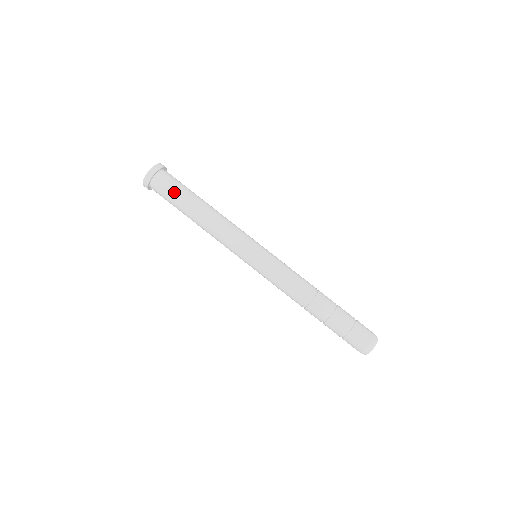
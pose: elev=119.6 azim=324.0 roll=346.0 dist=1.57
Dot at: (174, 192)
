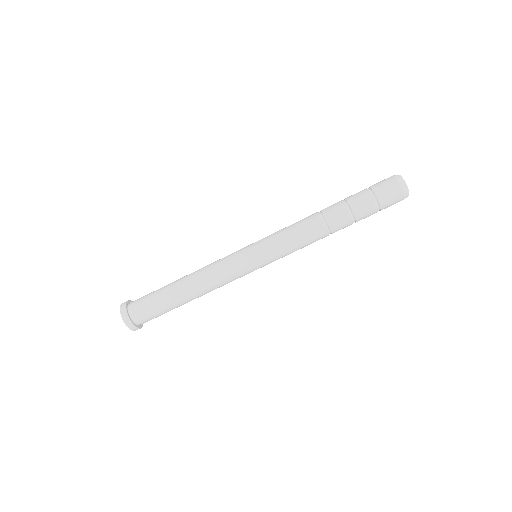
Dot at: (152, 295)
